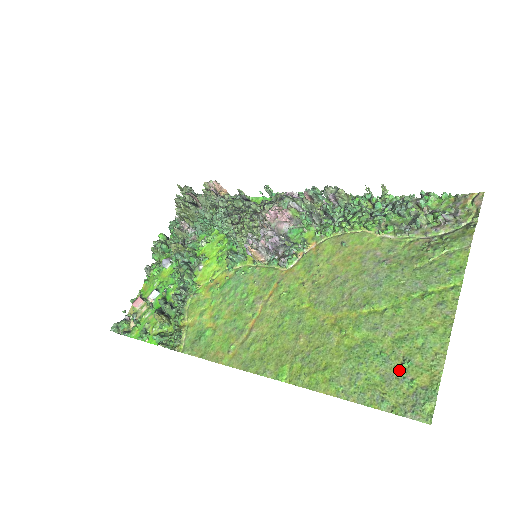
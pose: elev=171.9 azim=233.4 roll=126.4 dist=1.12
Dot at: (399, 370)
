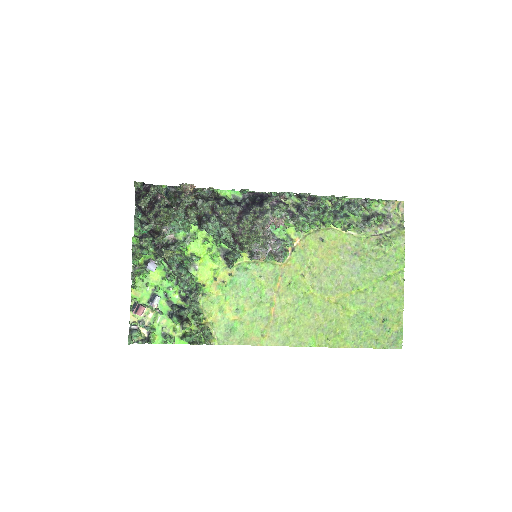
Dot at: (382, 325)
